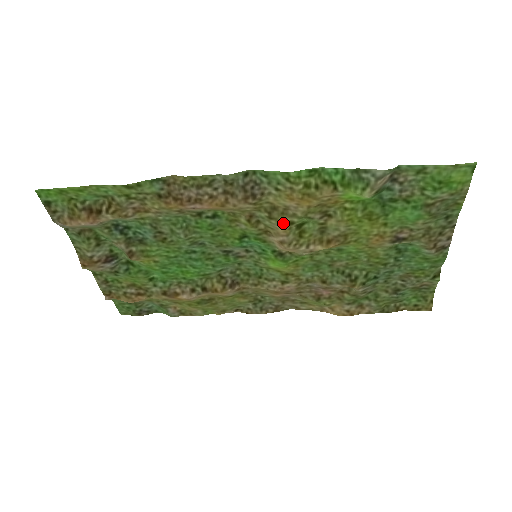
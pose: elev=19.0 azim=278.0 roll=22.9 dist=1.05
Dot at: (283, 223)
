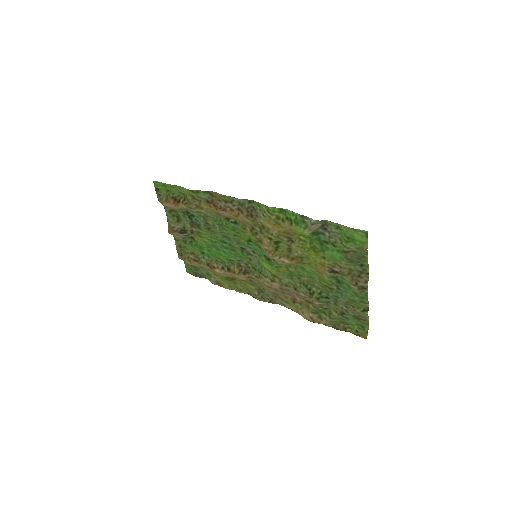
Dot at: (267, 237)
